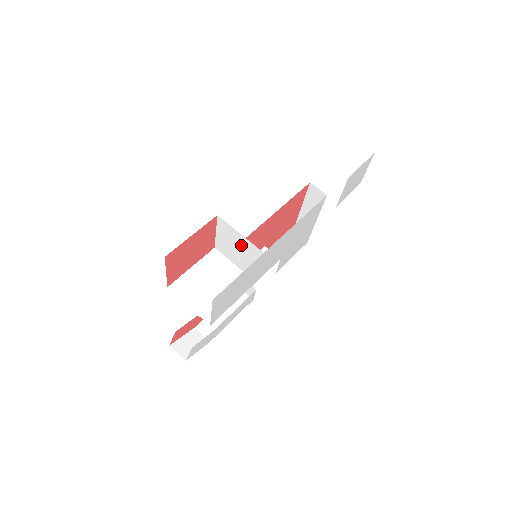
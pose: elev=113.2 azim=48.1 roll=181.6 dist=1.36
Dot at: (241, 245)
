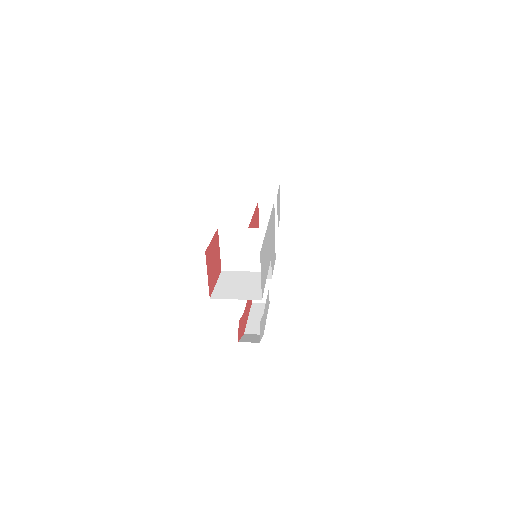
Dot at: (245, 241)
